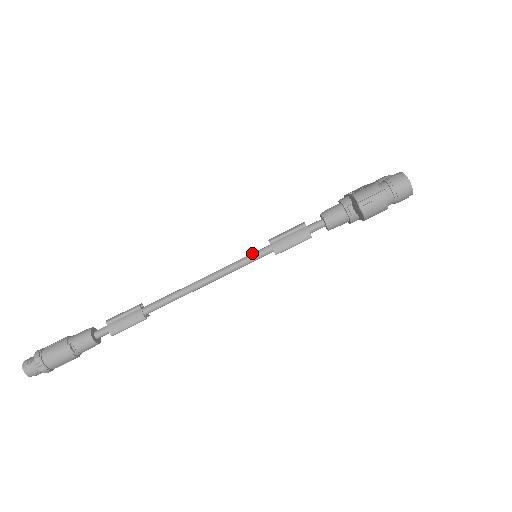
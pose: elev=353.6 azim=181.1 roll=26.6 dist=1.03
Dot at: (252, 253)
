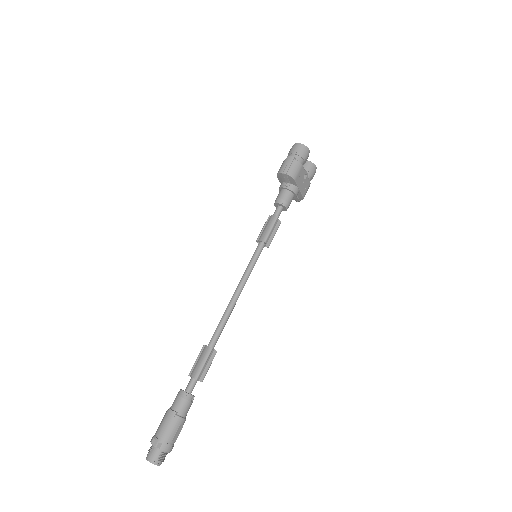
Dot at: (252, 256)
